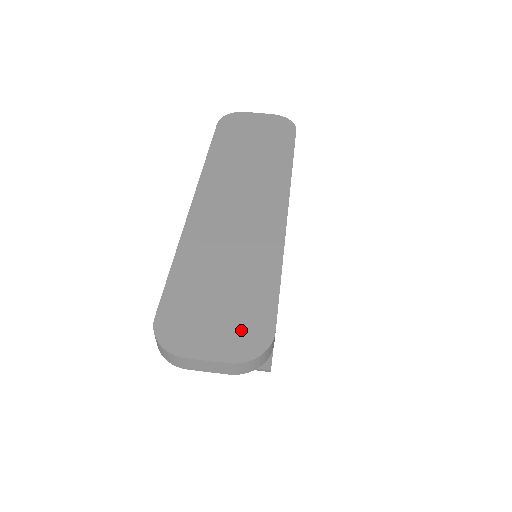
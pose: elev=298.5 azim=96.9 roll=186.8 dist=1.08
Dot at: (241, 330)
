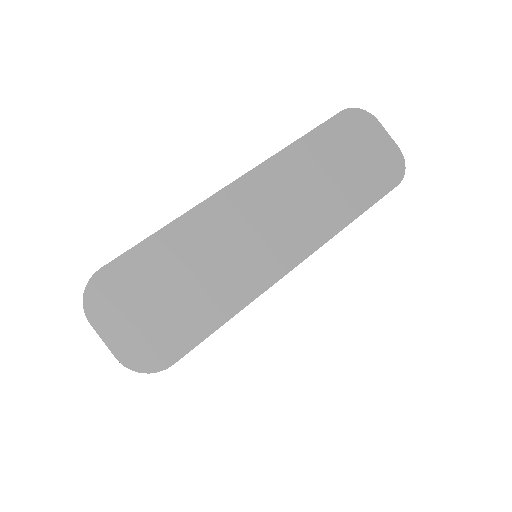
Dot at: (151, 339)
